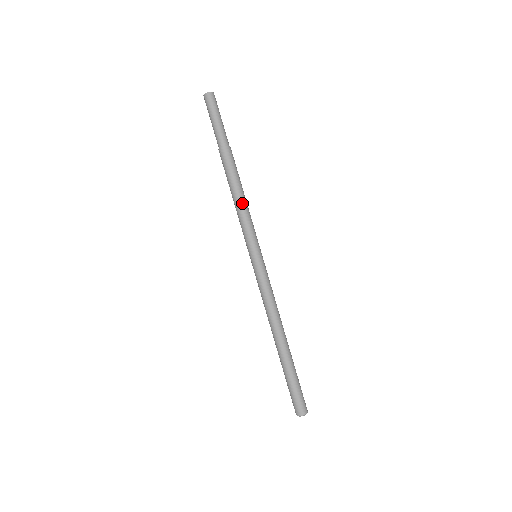
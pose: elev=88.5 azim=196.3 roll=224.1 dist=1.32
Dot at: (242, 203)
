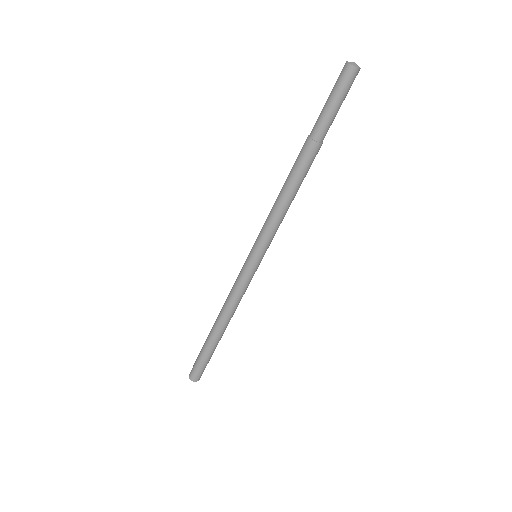
Dot at: (288, 208)
